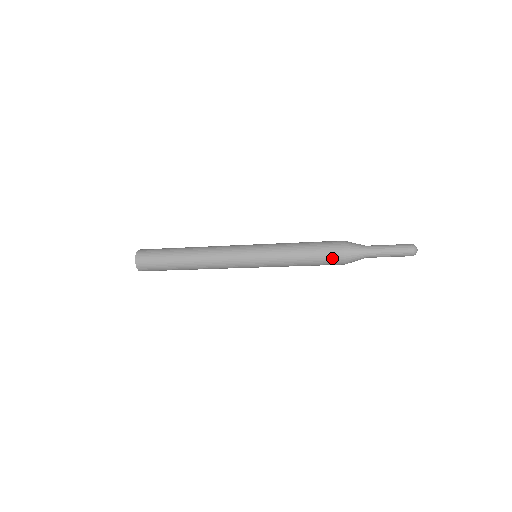
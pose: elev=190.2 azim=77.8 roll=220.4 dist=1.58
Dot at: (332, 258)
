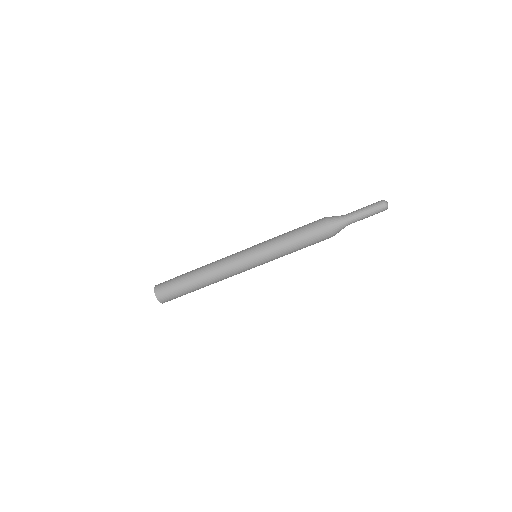
Dot at: (318, 231)
